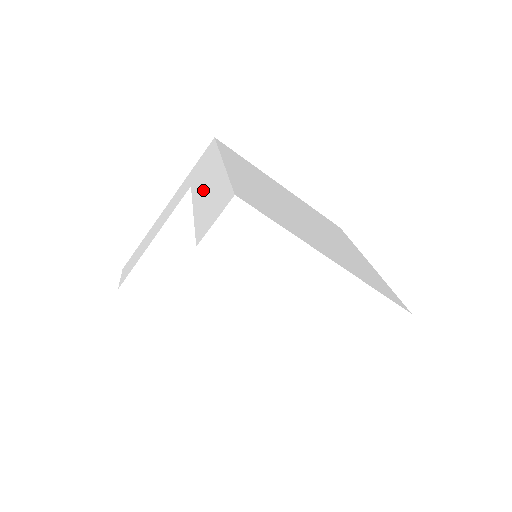
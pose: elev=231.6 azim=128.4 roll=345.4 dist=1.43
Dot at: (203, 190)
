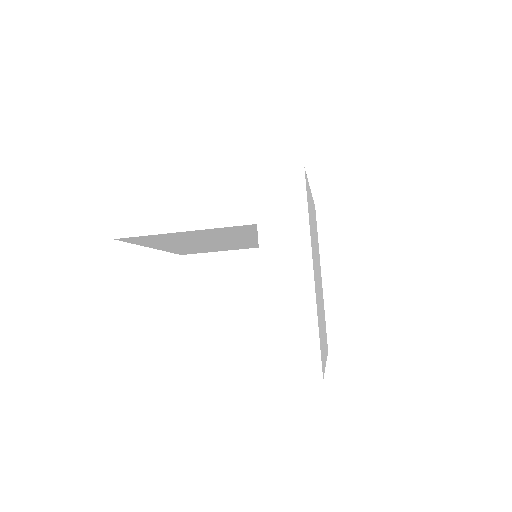
Dot at: (280, 284)
